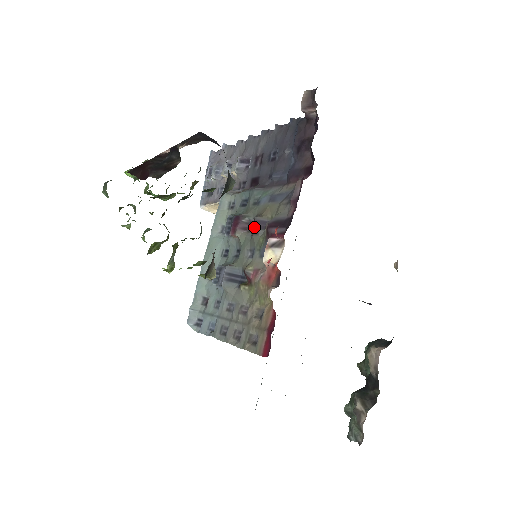
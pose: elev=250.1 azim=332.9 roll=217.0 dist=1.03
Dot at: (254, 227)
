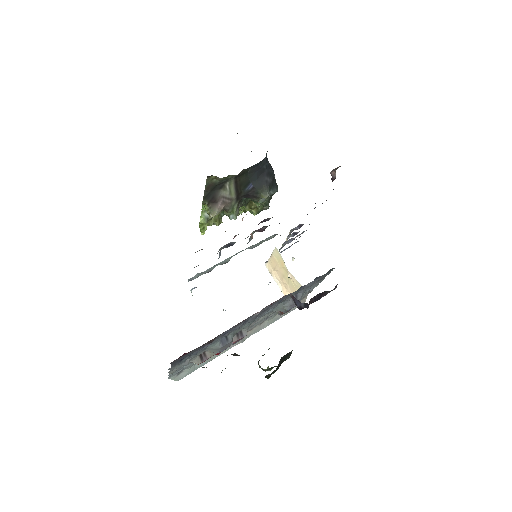
Dot at: (261, 222)
